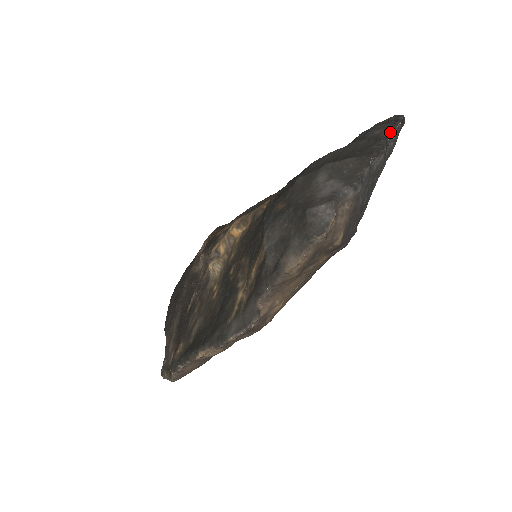
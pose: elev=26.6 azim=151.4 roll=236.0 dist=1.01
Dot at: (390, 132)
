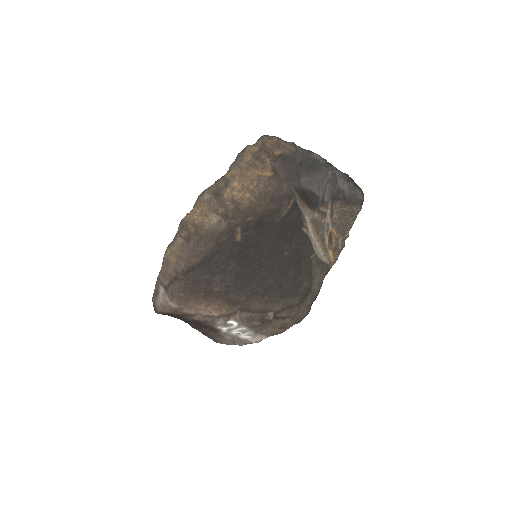
Dot at: (340, 172)
